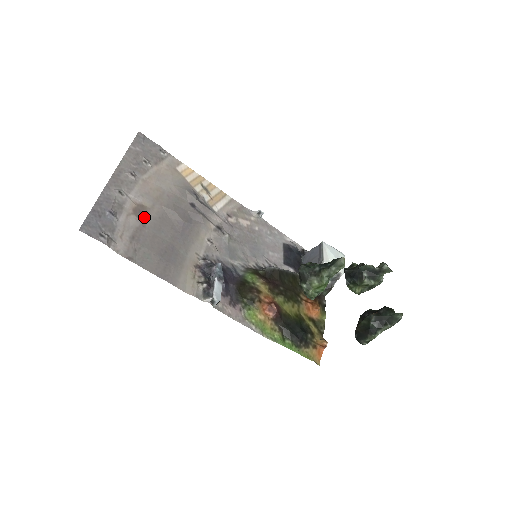
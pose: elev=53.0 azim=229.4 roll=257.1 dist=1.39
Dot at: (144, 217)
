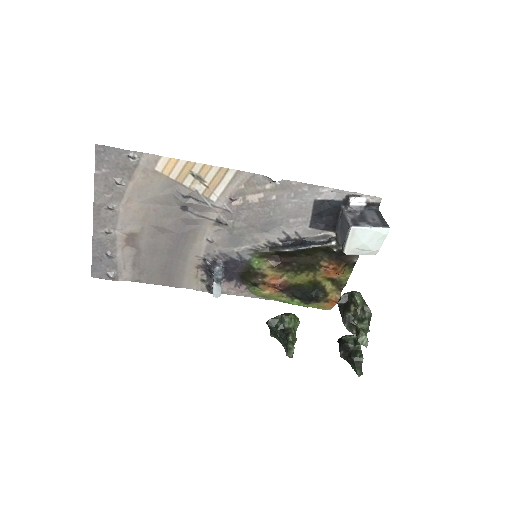
Dot at: (137, 243)
